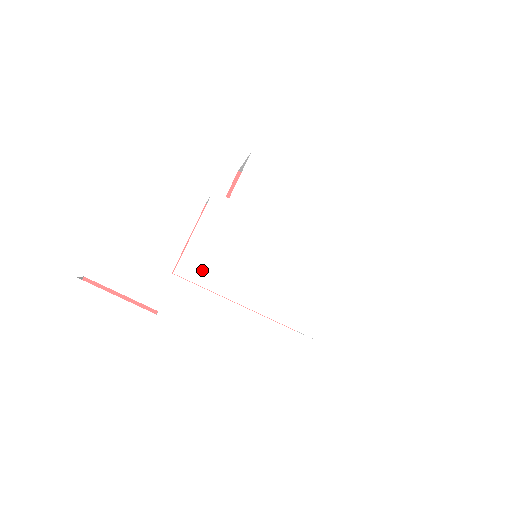
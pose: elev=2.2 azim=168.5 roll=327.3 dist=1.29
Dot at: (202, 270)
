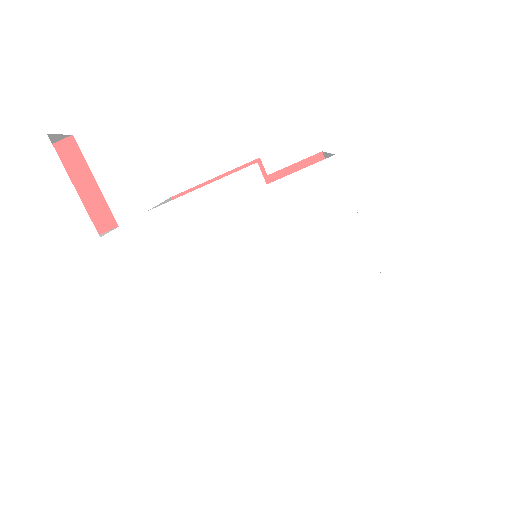
Dot at: (178, 232)
